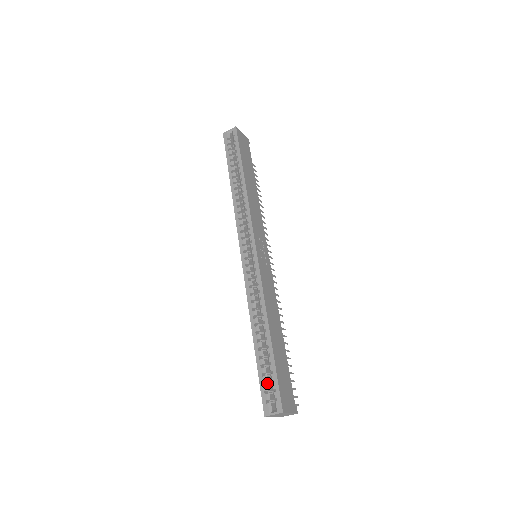
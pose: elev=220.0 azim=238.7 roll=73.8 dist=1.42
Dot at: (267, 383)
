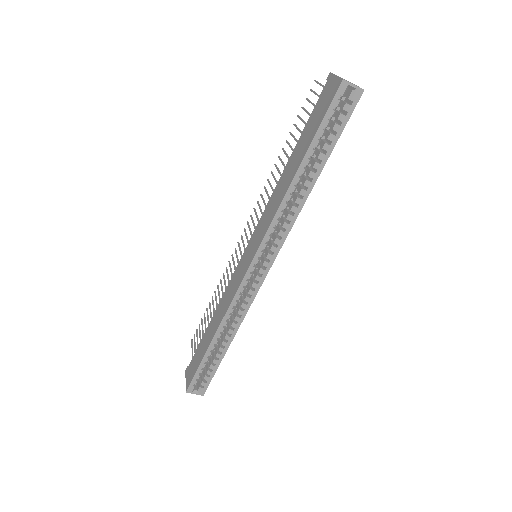
Dot at: (201, 372)
